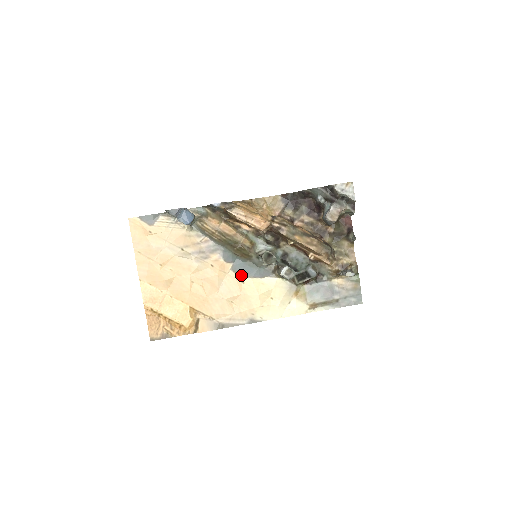
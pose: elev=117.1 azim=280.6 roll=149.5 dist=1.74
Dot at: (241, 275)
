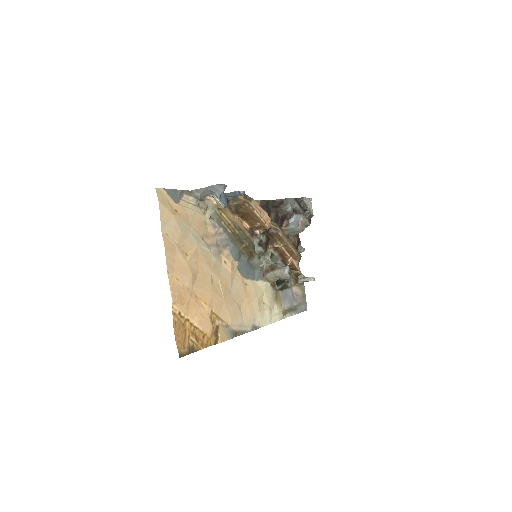
Dot at: (244, 276)
